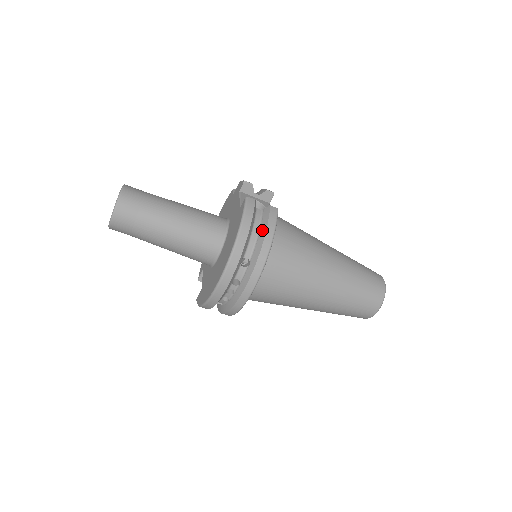
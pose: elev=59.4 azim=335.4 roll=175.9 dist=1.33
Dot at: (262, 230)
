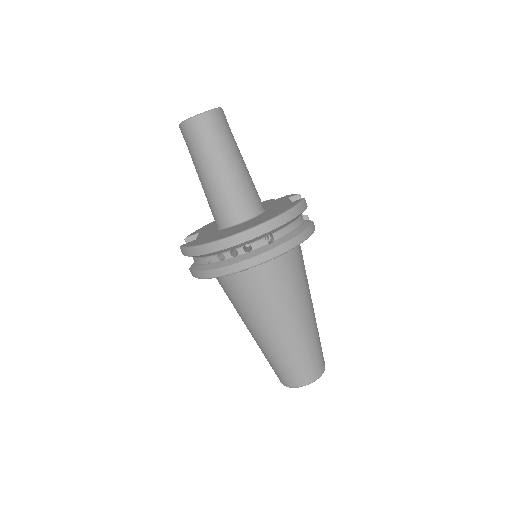
Dot at: (299, 229)
